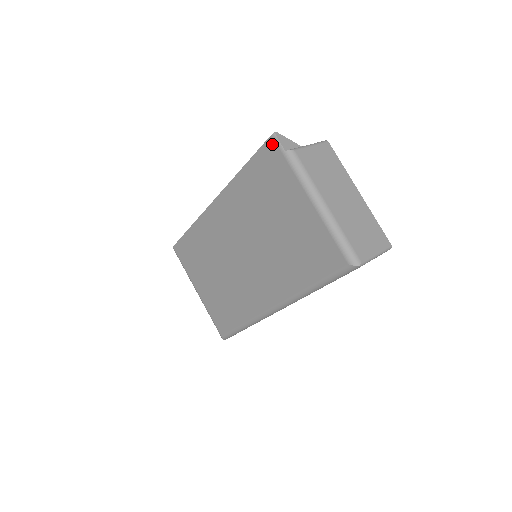
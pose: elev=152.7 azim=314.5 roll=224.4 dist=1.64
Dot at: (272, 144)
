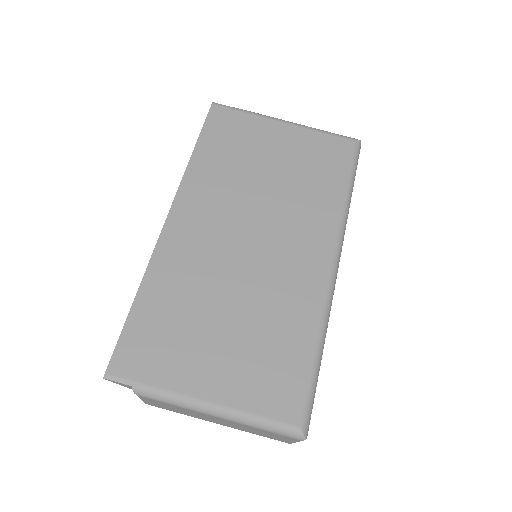
Dot at: (217, 109)
